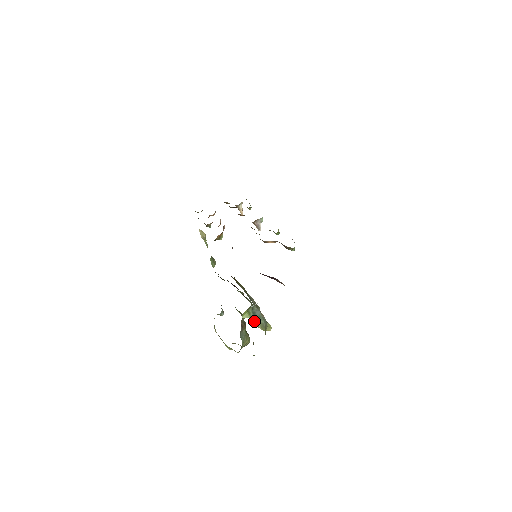
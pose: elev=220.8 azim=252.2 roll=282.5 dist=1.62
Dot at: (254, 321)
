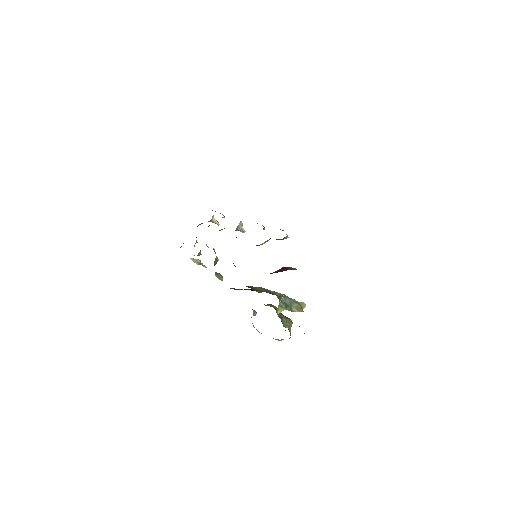
Dot at: (289, 310)
